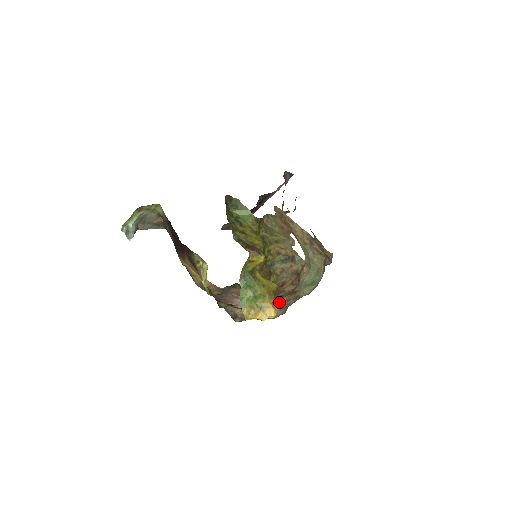
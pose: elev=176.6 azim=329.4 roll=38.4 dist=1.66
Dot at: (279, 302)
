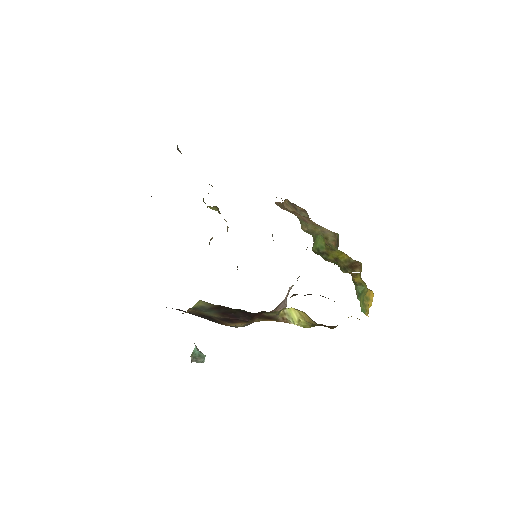
Dot at: occluded
